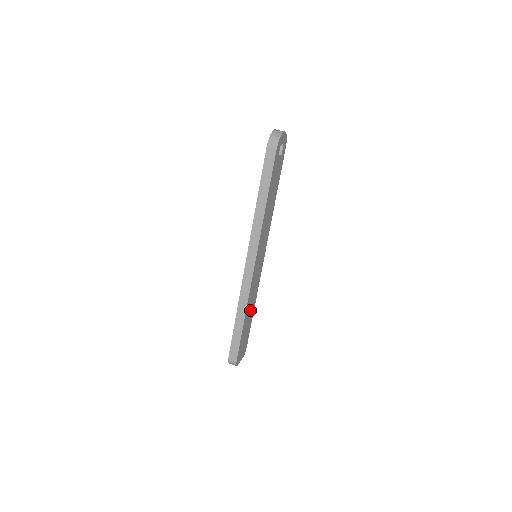
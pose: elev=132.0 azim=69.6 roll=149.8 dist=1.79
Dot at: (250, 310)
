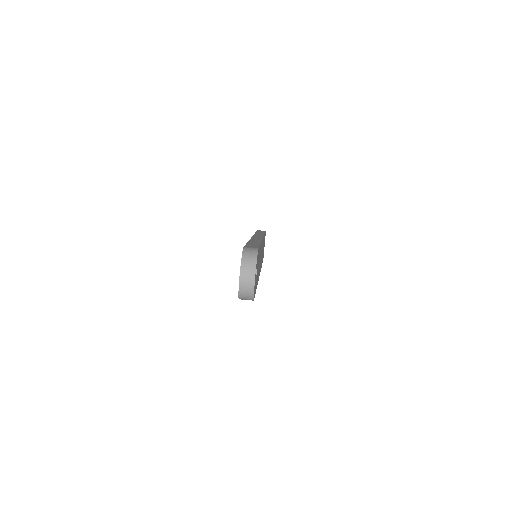
Dot at: occluded
